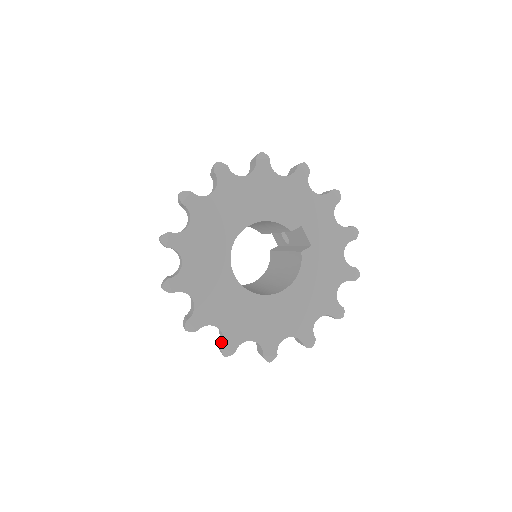
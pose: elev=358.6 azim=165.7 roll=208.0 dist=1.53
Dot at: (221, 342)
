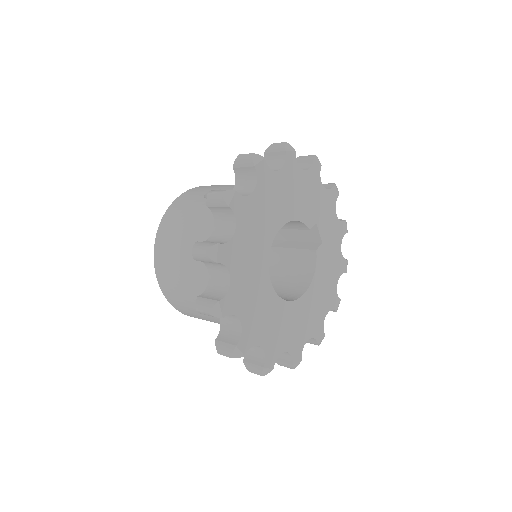
Dot at: (257, 361)
